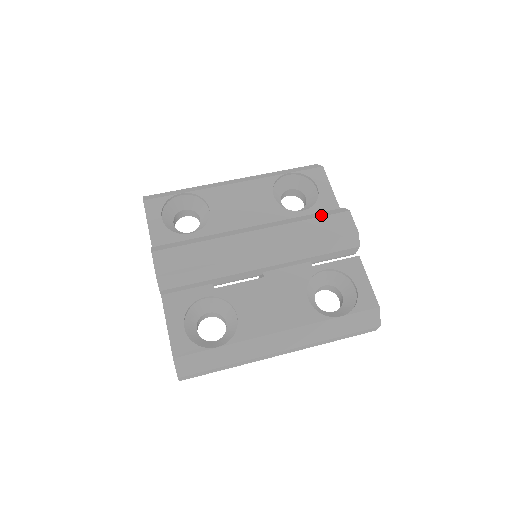
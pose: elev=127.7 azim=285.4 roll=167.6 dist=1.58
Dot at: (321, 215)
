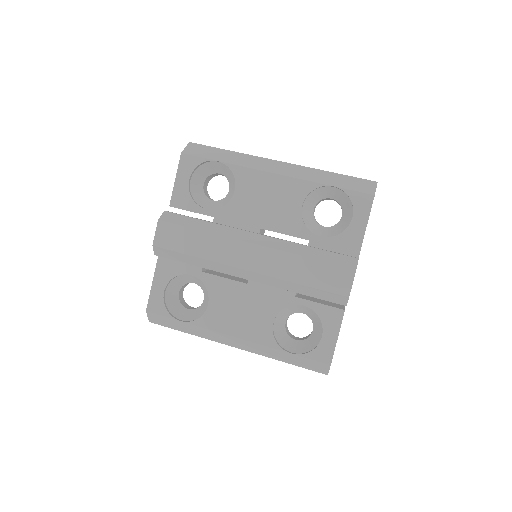
Dot at: (326, 259)
